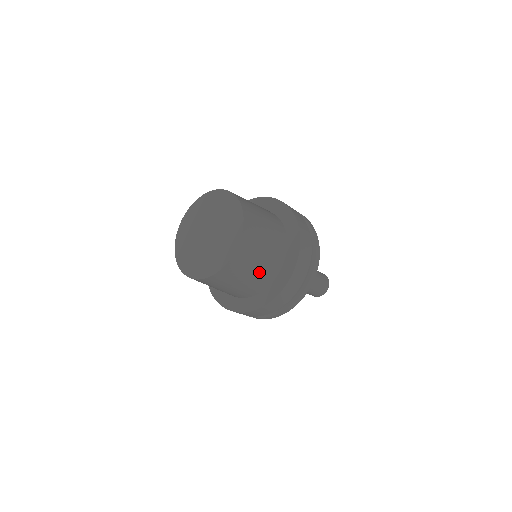
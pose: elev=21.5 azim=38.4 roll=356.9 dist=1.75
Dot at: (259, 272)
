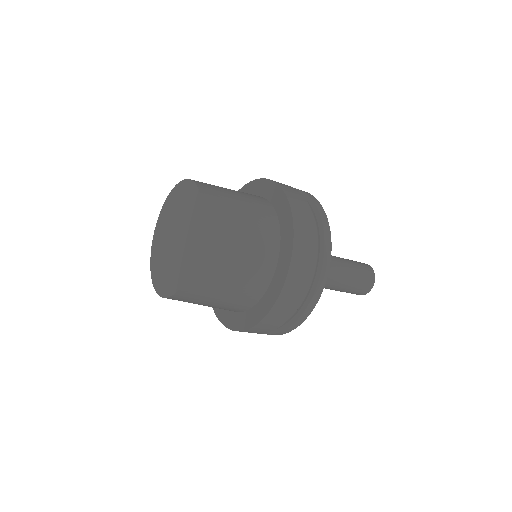
Dot at: (252, 221)
